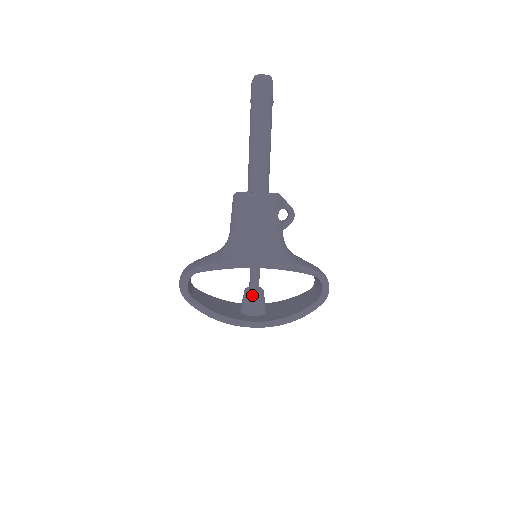
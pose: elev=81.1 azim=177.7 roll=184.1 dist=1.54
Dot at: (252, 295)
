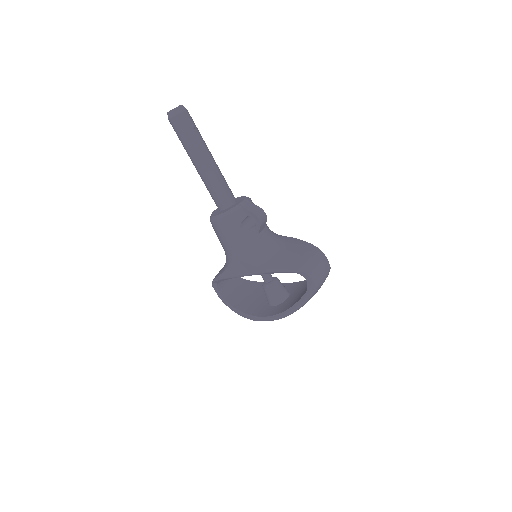
Dot at: (265, 290)
